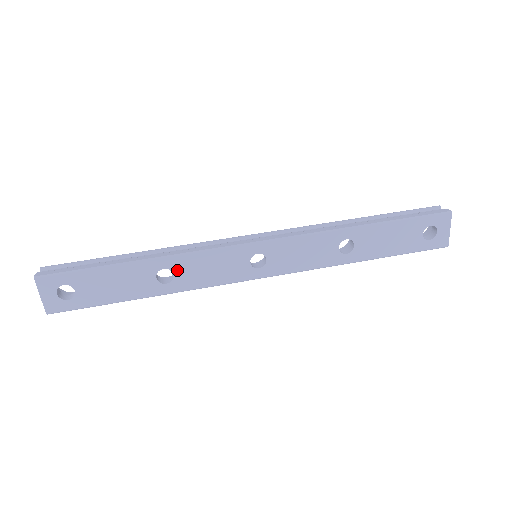
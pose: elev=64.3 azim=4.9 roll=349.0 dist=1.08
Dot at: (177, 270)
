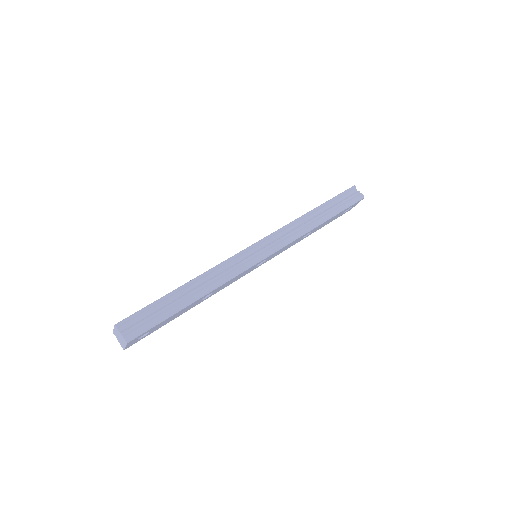
Dot at: occluded
